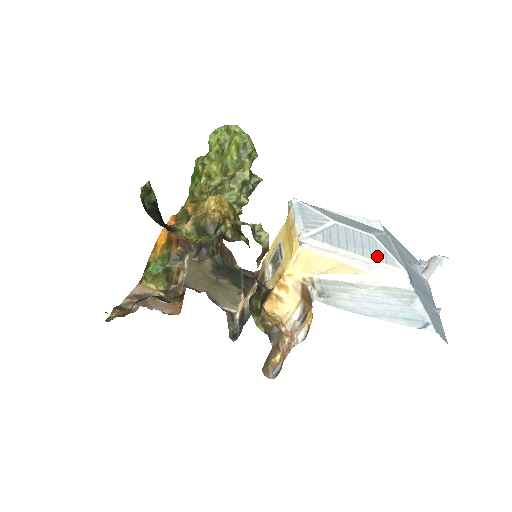
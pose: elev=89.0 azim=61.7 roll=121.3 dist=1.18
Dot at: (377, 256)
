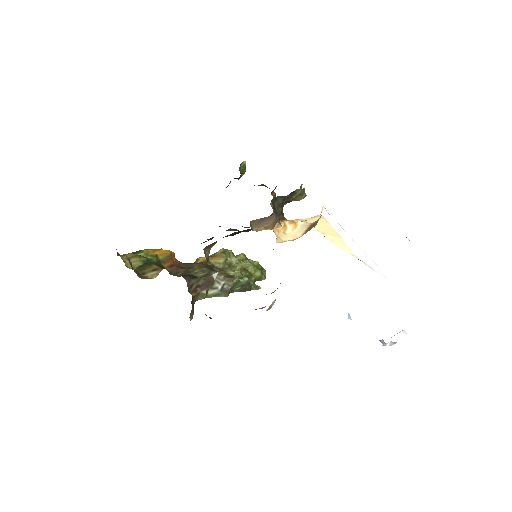
Dot at: occluded
